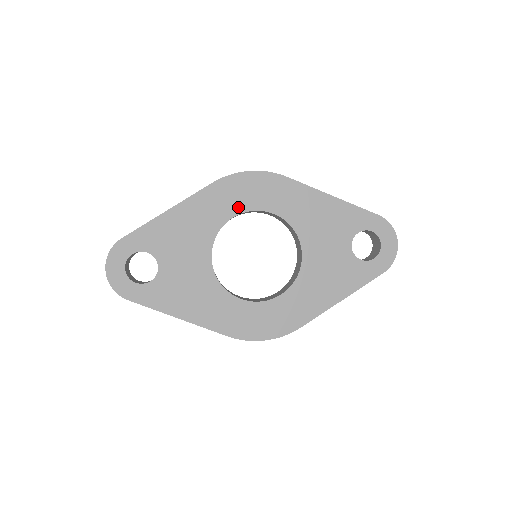
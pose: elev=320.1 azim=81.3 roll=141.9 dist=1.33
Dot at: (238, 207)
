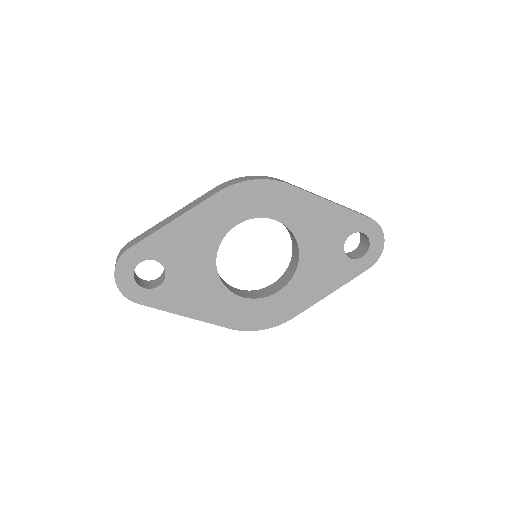
Dot at: (242, 215)
